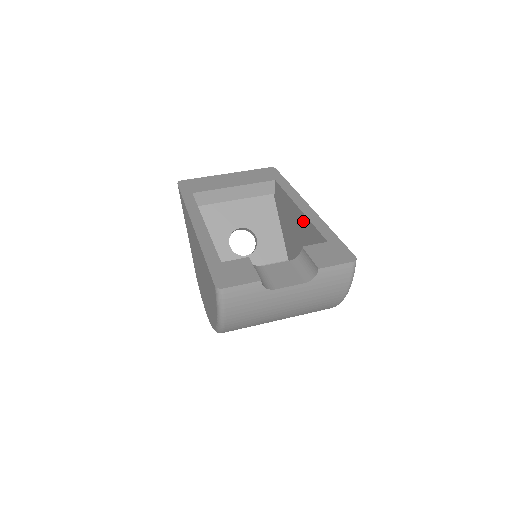
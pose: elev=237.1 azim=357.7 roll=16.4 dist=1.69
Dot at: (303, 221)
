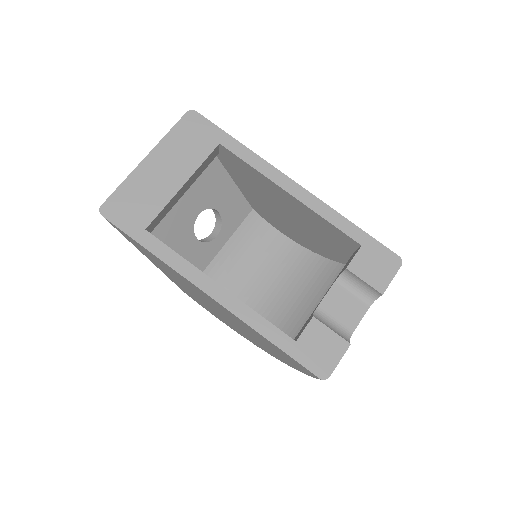
Dot at: (302, 209)
